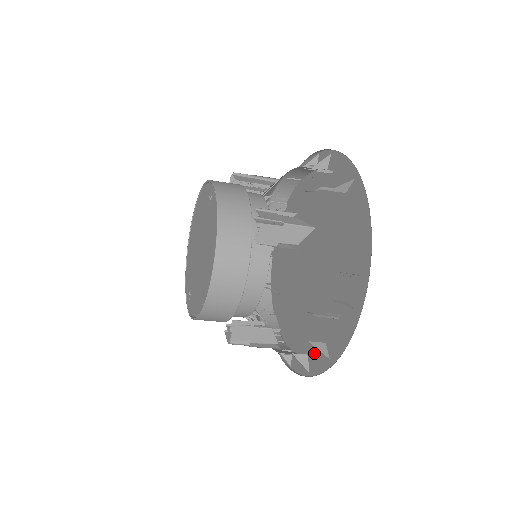
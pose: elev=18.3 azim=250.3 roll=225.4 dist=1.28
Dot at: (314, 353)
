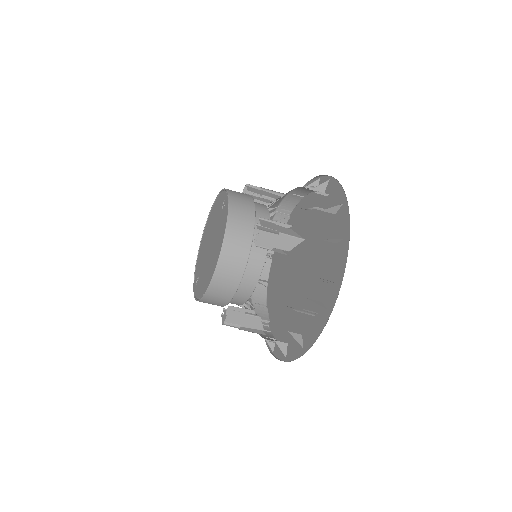
Dot at: (293, 343)
